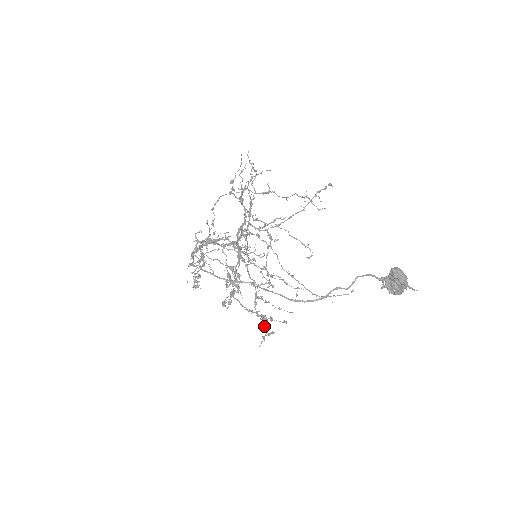
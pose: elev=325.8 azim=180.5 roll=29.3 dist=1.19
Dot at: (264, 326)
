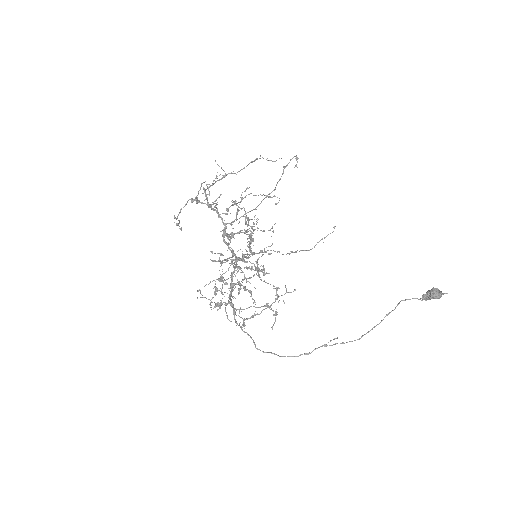
Dot at: occluded
